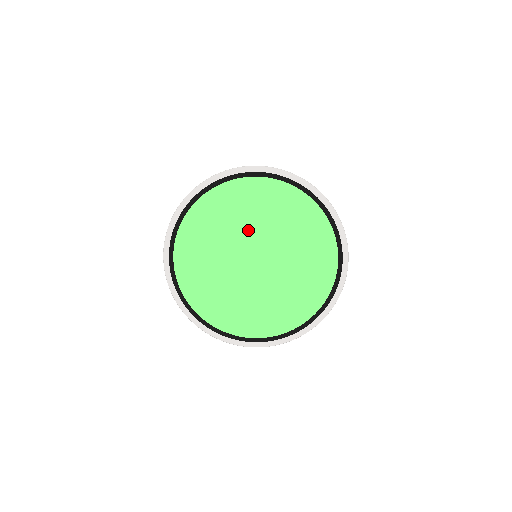
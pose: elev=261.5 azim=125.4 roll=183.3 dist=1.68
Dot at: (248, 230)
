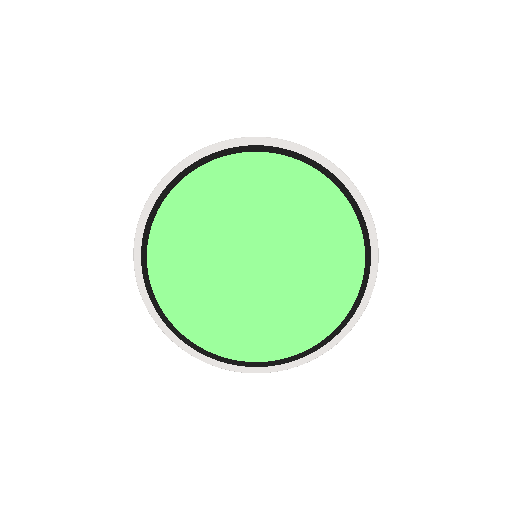
Dot at: (233, 229)
